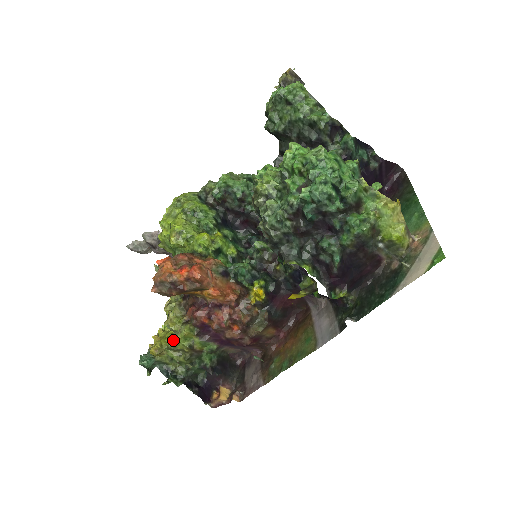
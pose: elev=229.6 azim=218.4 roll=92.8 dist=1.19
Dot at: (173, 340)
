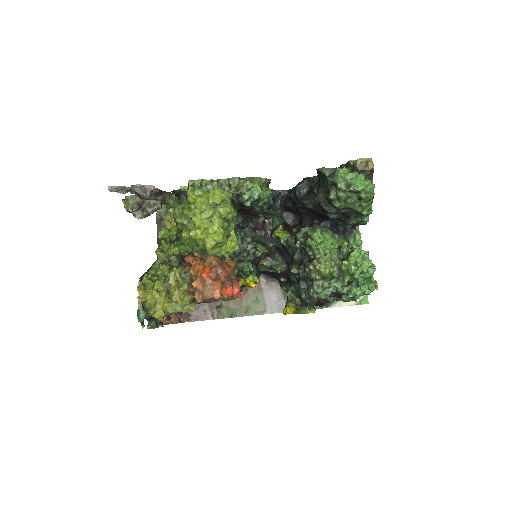
Dot at: (176, 310)
